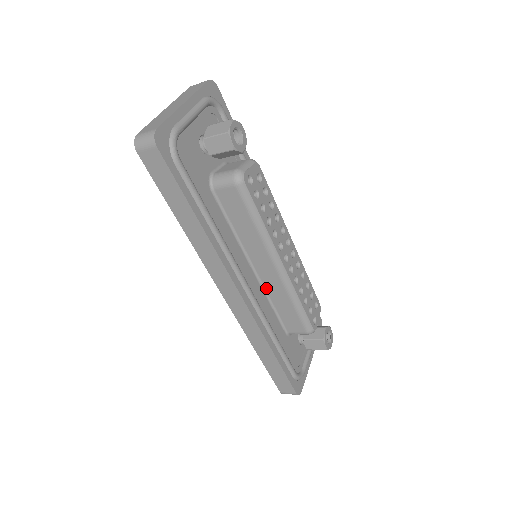
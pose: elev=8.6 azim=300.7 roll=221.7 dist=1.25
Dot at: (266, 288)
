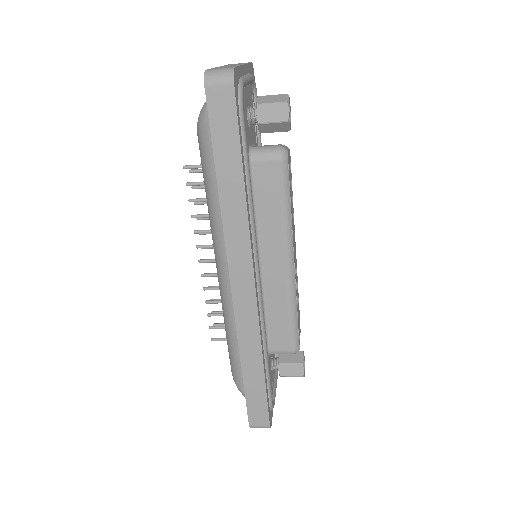
Dot at: (265, 291)
